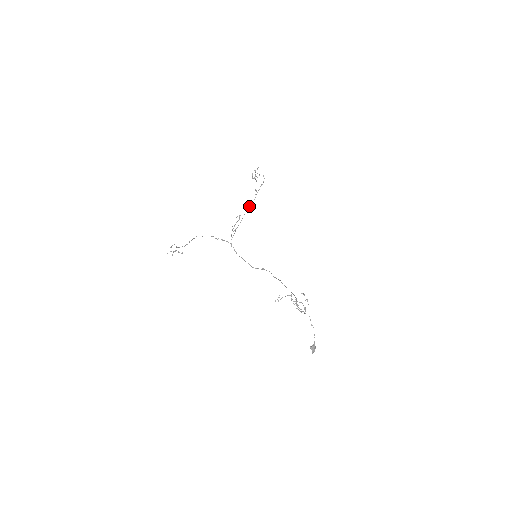
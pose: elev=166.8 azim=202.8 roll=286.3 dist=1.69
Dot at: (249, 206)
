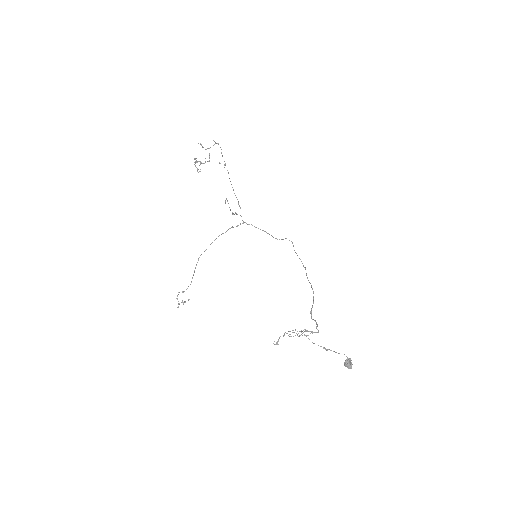
Dot at: occluded
